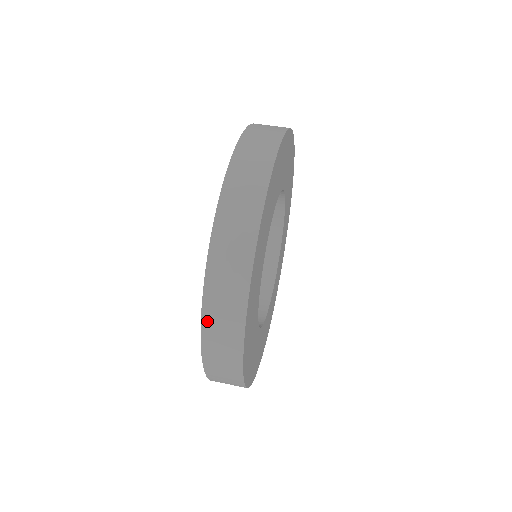
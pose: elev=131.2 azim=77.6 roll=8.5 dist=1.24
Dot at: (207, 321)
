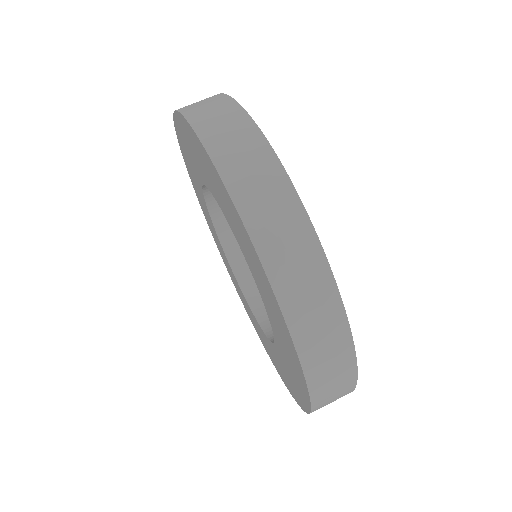
Dot at: (303, 347)
